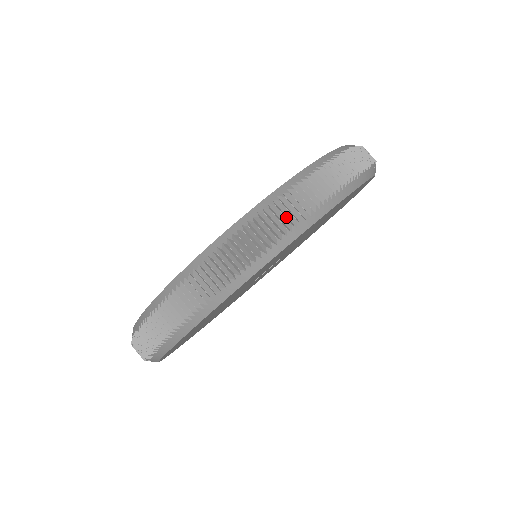
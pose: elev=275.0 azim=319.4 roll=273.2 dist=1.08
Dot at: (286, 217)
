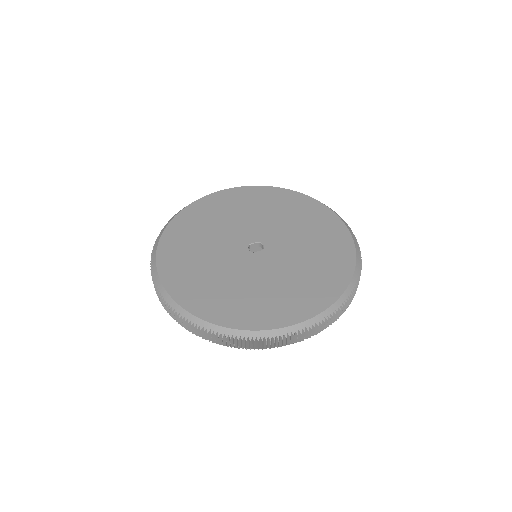
Dot at: (311, 334)
